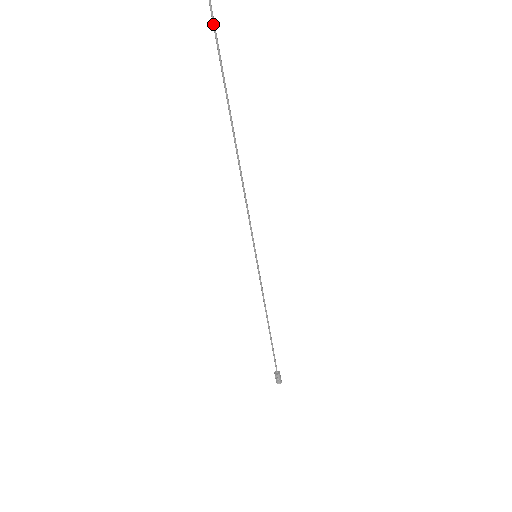
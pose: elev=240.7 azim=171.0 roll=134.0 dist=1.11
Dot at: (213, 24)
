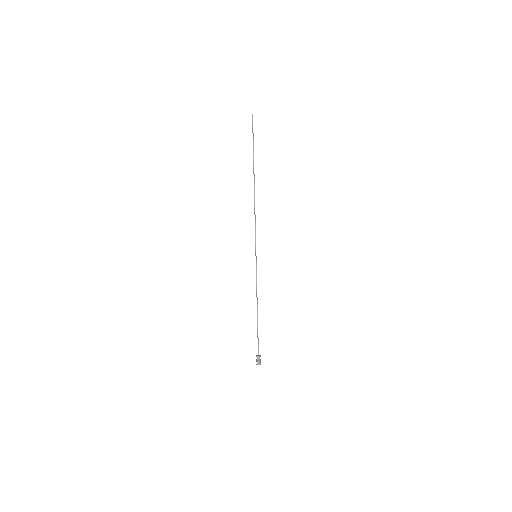
Dot at: (252, 125)
